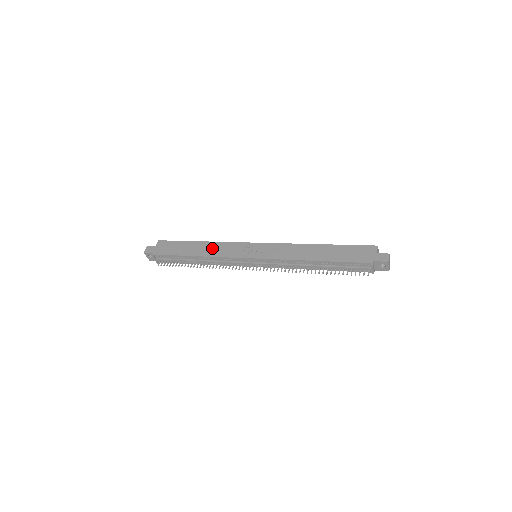
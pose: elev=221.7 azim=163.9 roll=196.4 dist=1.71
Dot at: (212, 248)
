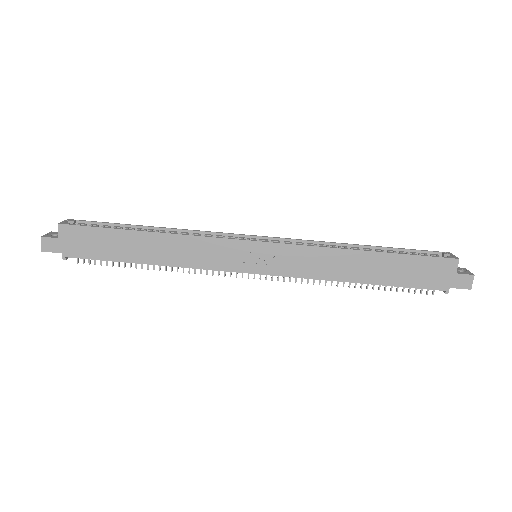
Dot at: (176, 249)
